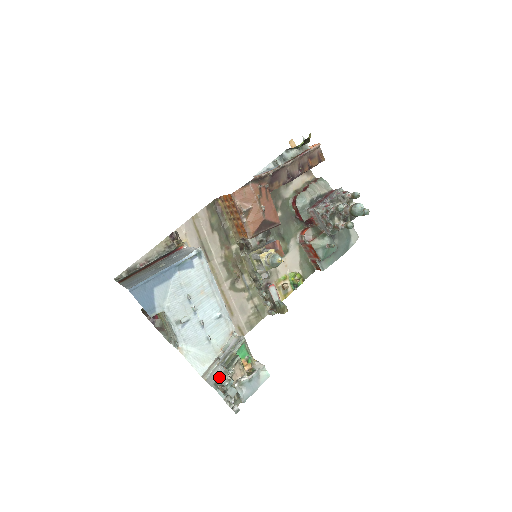
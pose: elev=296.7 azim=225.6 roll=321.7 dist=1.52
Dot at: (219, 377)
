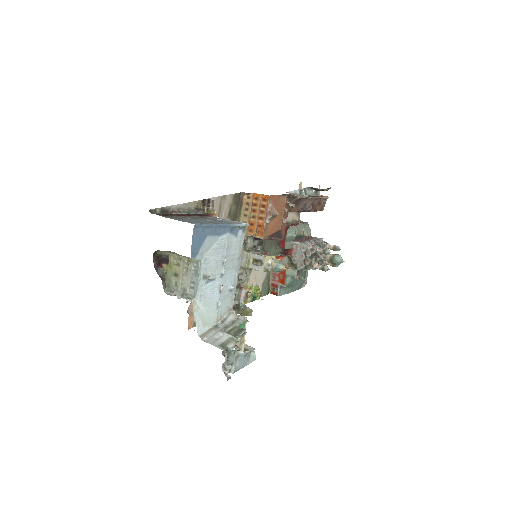
Dot at: (225, 341)
